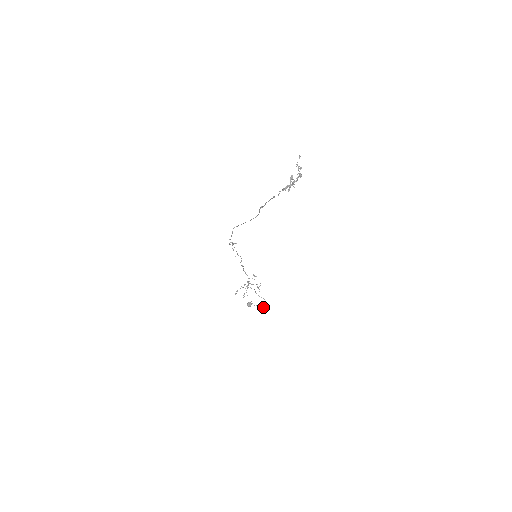
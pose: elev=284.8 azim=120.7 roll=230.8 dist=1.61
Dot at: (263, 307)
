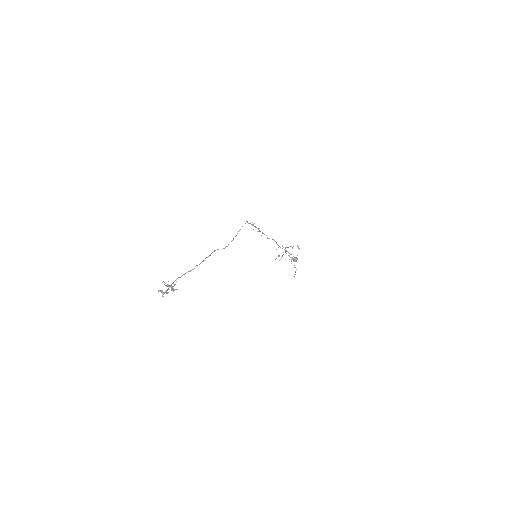
Dot at: occluded
